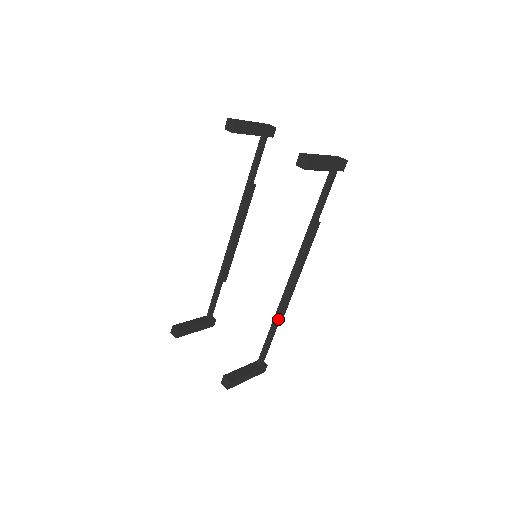
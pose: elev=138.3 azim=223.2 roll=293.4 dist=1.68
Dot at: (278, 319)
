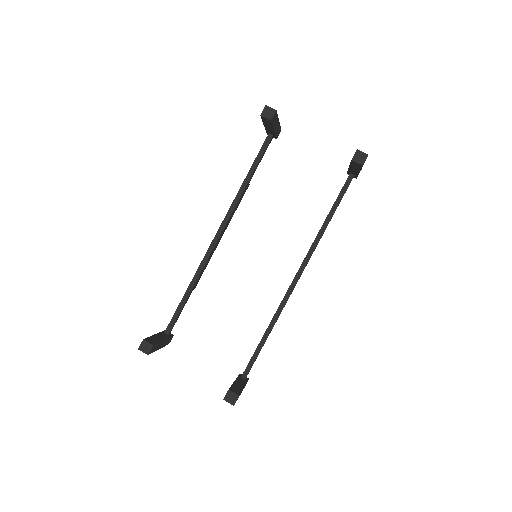
Dot at: (274, 324)
